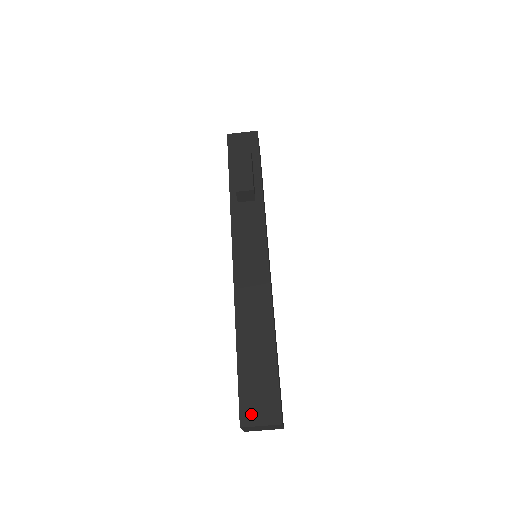
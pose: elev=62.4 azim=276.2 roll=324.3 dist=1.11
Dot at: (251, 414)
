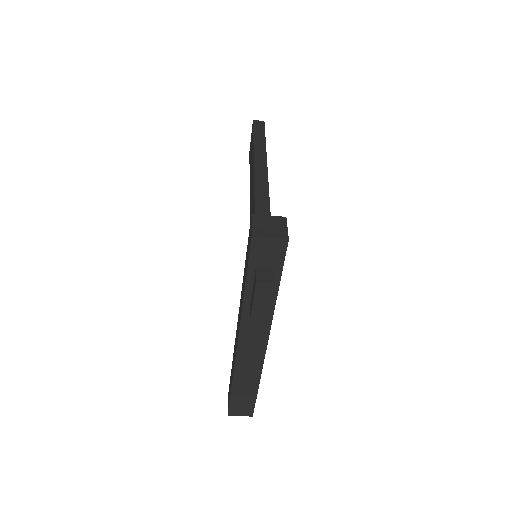
Dot at: (235, 412)
